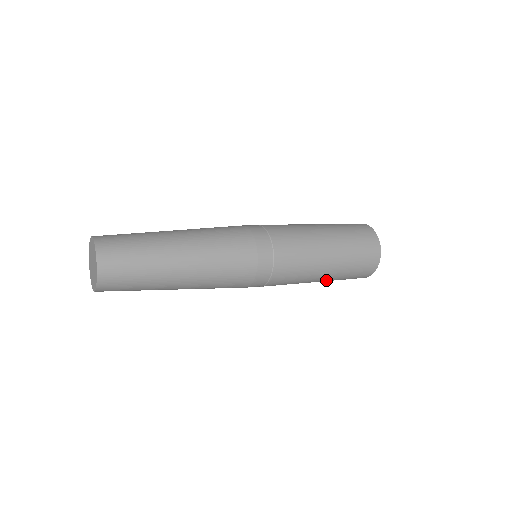
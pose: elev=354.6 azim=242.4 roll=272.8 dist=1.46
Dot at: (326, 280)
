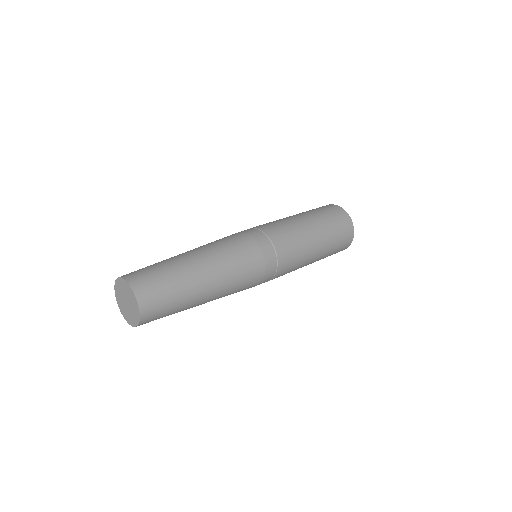
Dot at: occluded
